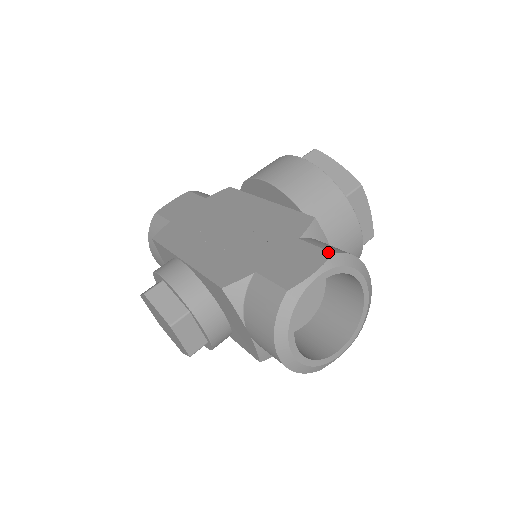
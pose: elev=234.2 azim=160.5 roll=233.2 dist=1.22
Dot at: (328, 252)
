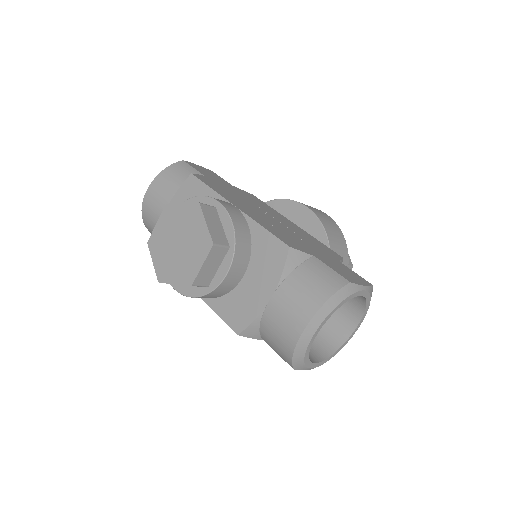
Dot at: occluded
